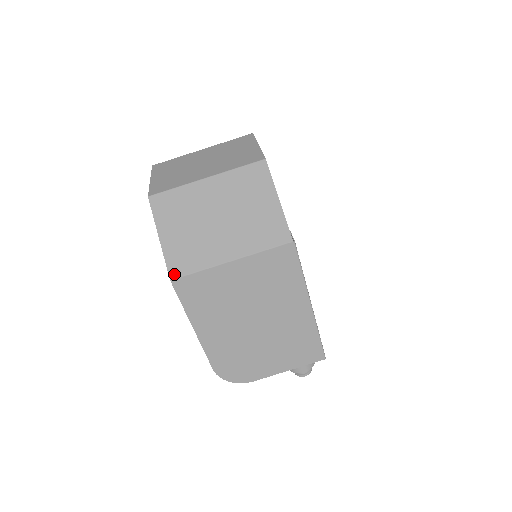
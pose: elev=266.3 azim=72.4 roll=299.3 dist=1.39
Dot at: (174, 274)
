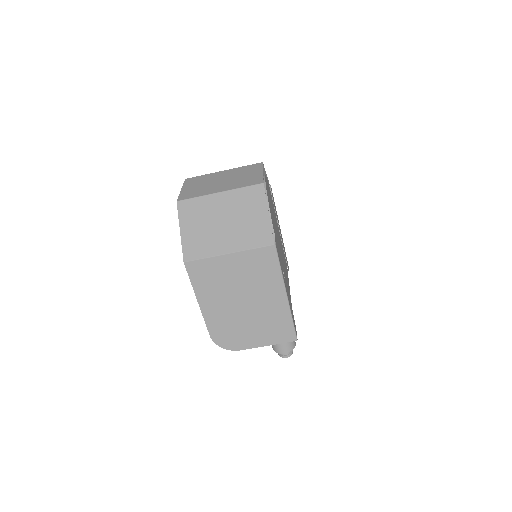
Dot at: (187, 258)
